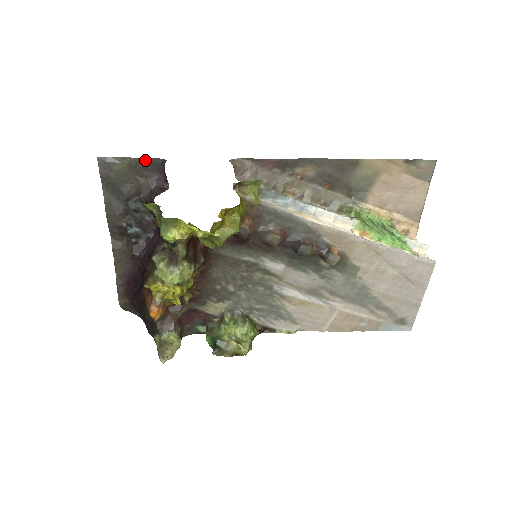
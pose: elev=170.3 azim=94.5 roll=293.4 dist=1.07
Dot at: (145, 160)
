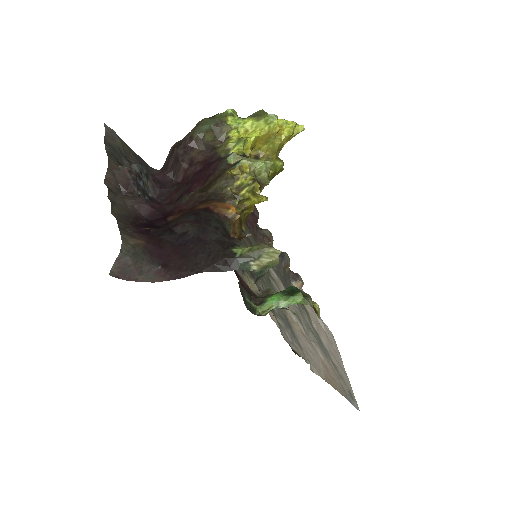
Dot at: (141, 159)
